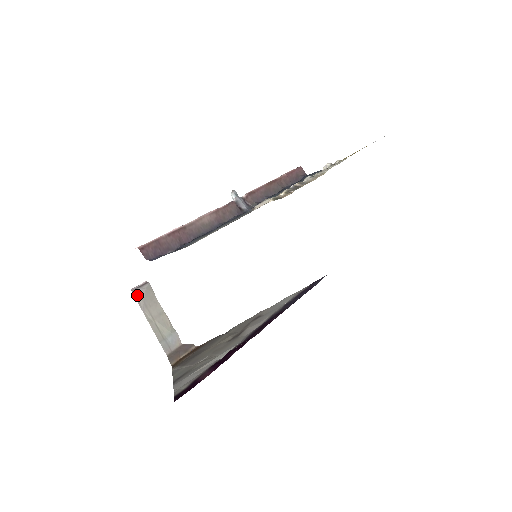
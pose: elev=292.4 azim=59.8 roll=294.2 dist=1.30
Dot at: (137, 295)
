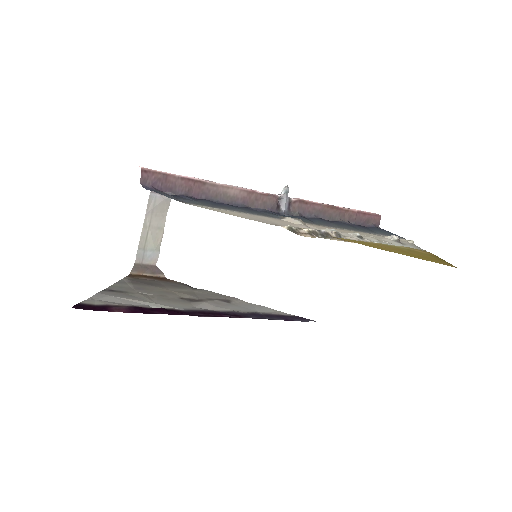
Dot at: (152, 198)
